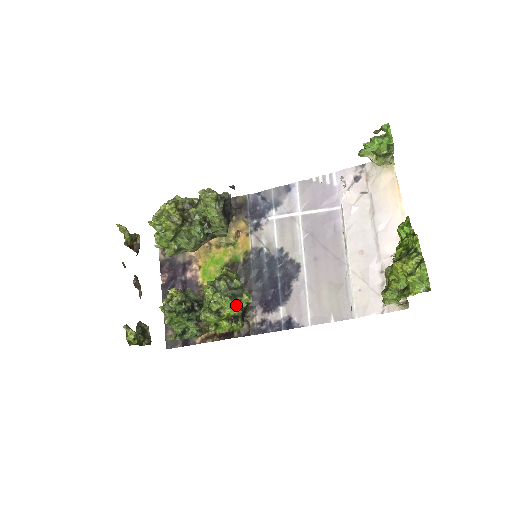
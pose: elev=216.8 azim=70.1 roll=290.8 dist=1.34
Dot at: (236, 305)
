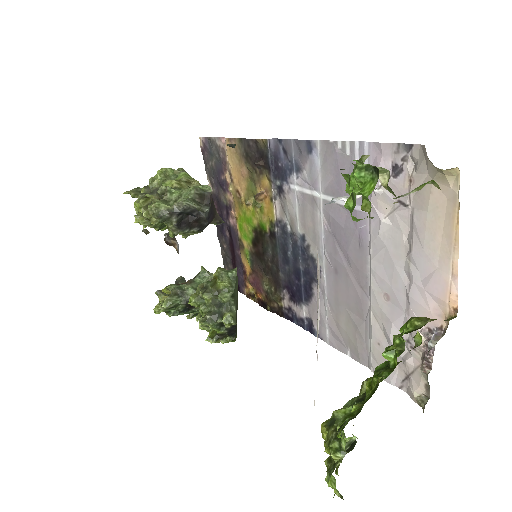
Dot at: (218, 326)
